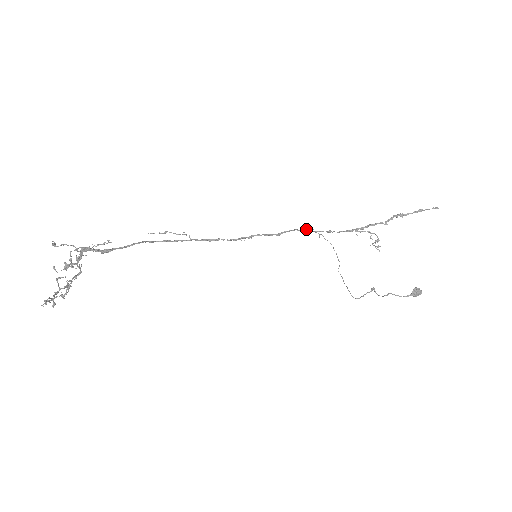
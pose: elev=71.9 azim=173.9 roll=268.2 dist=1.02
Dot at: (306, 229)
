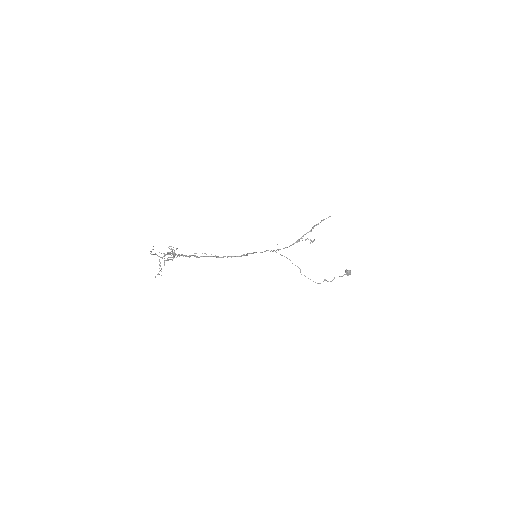
Dot at: (273, 250)
